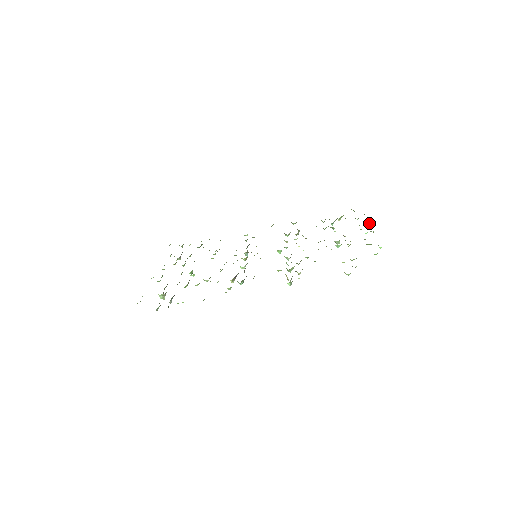
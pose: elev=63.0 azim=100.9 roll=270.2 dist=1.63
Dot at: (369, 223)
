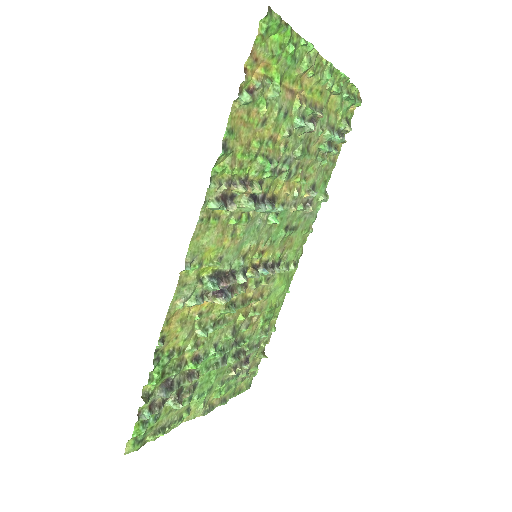
Dot at: (341, 73)
